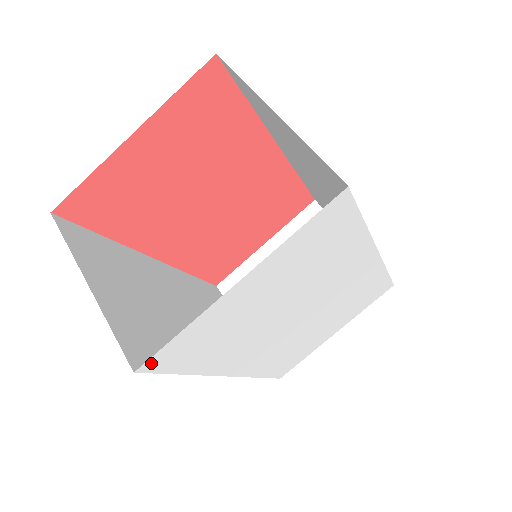
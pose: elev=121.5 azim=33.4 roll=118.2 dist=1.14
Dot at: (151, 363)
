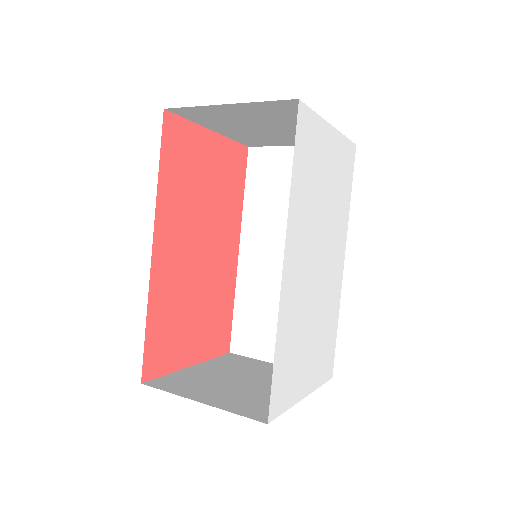
Dot at: (302, 110)
